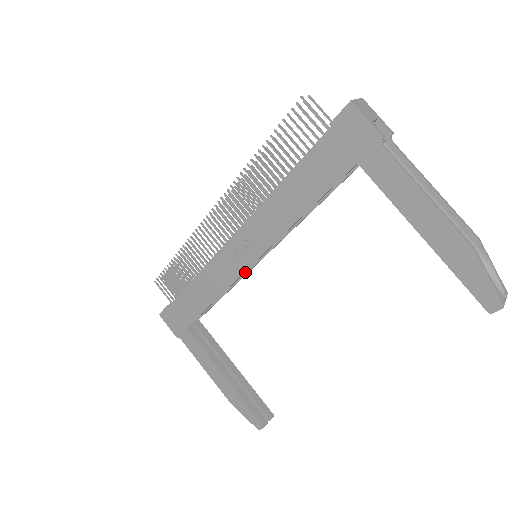
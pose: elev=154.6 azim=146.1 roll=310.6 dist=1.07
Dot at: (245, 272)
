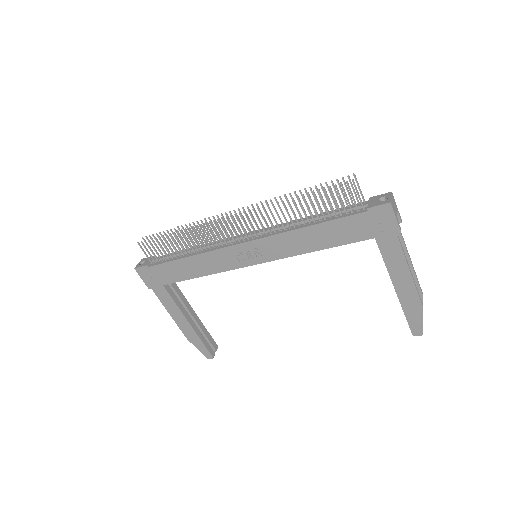
Dot at: occluded
